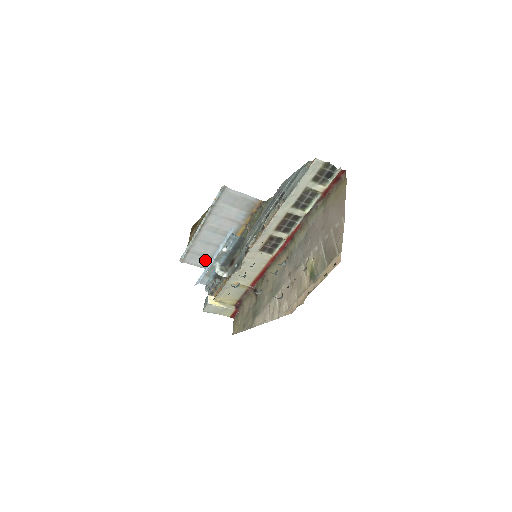
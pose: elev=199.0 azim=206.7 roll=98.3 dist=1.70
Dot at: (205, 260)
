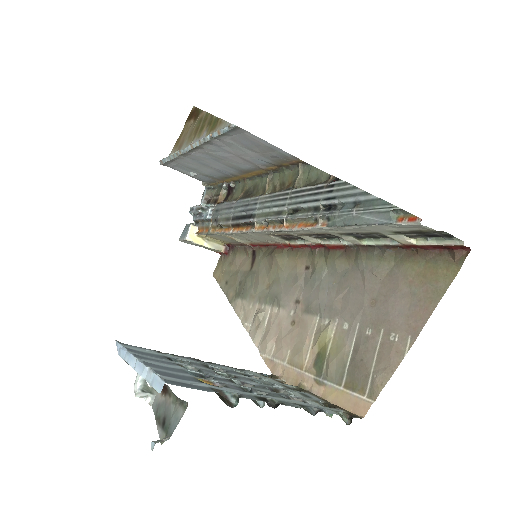
Dot at: (198, 174)
